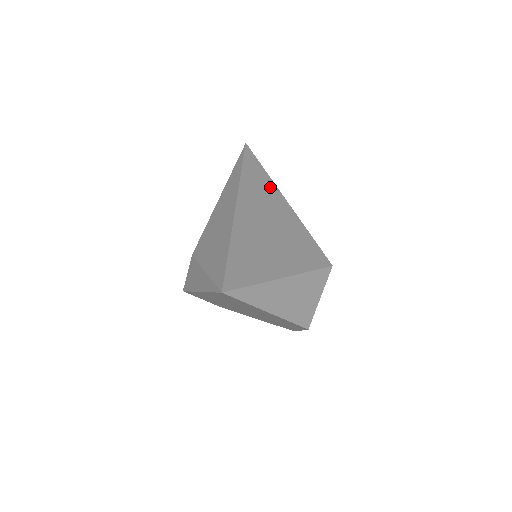
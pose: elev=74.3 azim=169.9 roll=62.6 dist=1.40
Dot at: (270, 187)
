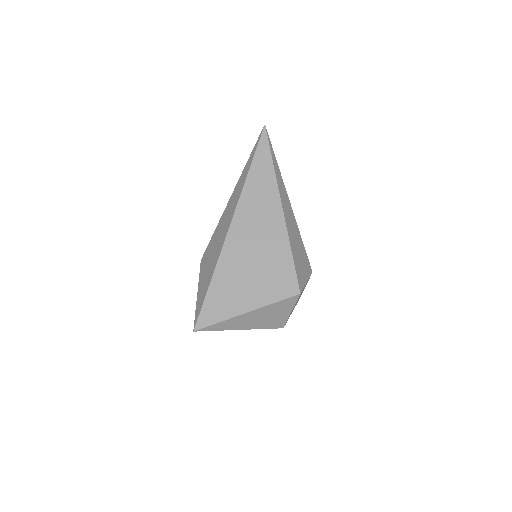
Dot at: (271, 195)
